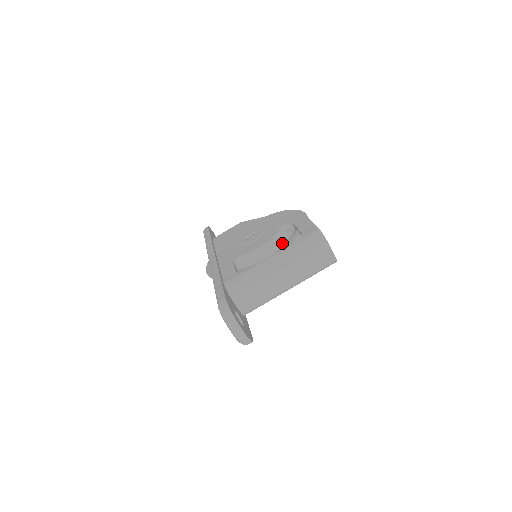
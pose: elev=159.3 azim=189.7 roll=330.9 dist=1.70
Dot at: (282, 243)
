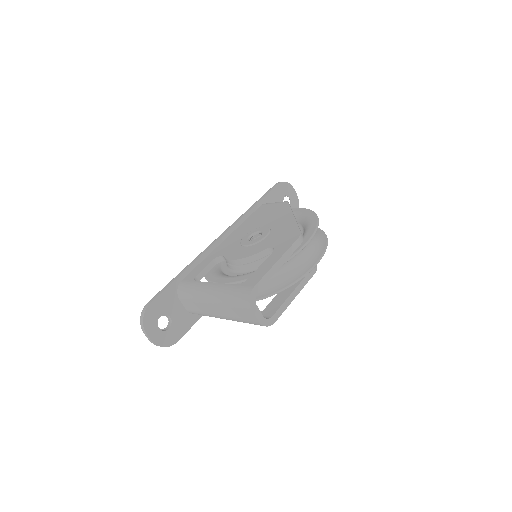
Dot at: occluded
